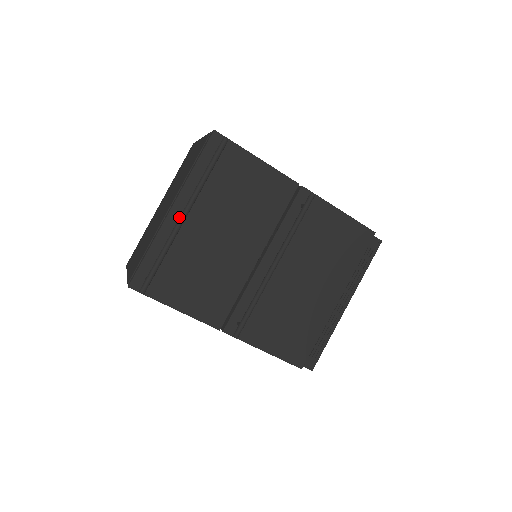
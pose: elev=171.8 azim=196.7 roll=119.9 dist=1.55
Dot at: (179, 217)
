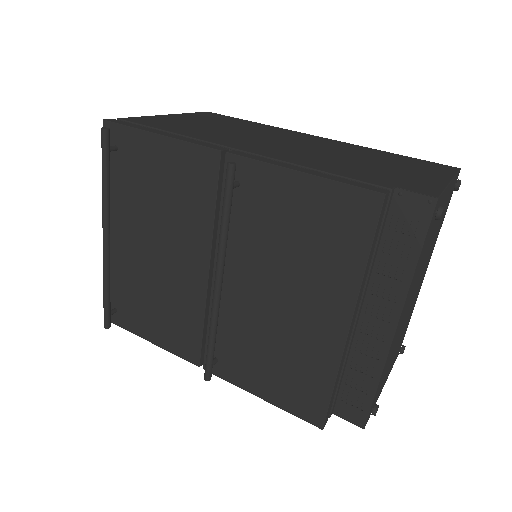
Dot at: (104, 241)
